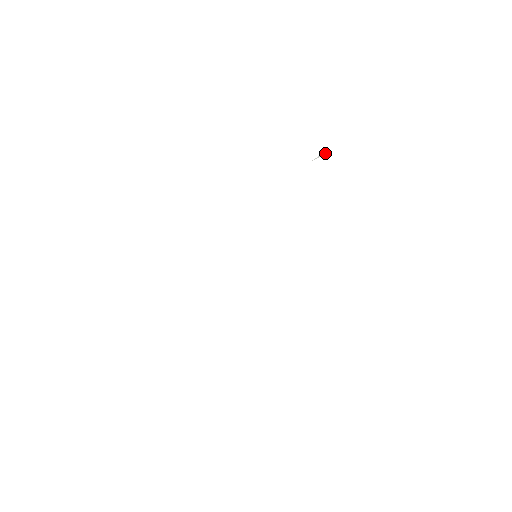
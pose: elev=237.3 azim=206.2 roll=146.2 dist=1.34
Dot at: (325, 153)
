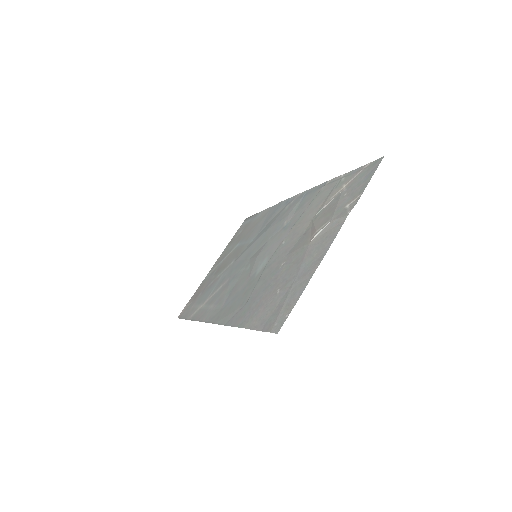
Dot at: (324, 227)
